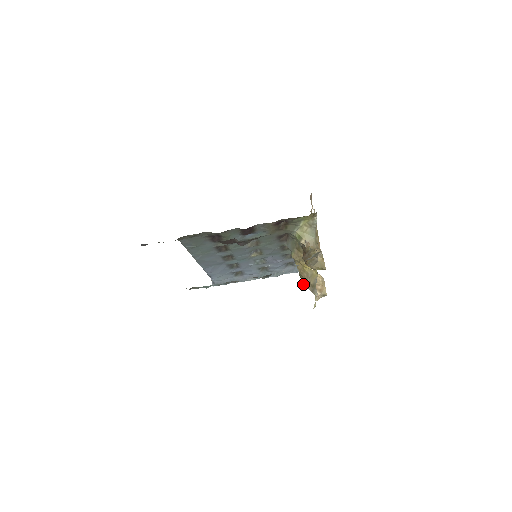
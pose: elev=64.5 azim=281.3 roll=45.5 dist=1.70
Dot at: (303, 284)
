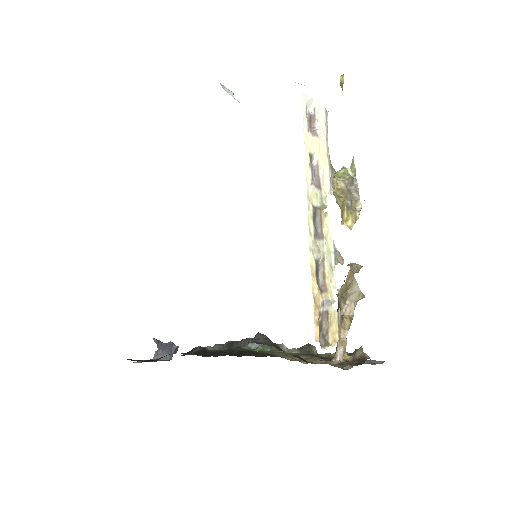
Dot at: occluded
